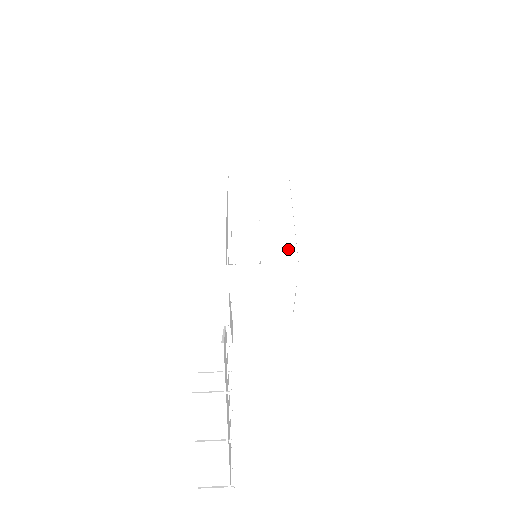
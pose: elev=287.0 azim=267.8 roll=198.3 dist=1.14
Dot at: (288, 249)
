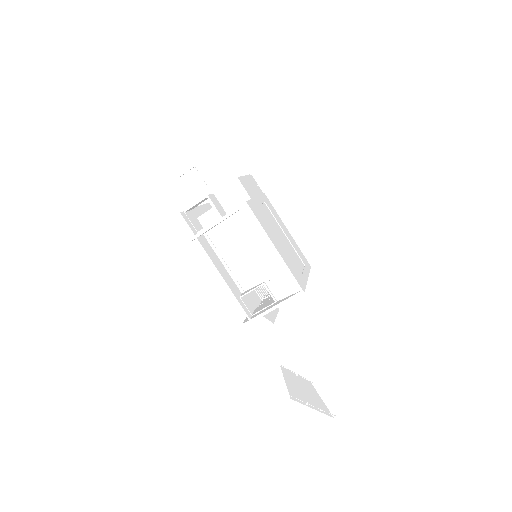
Dot at: (286, 279)
